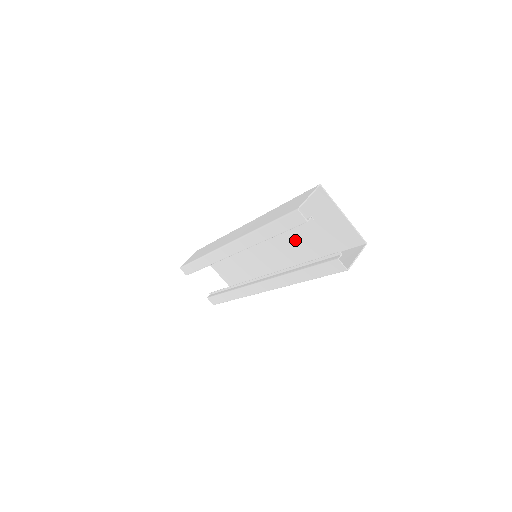
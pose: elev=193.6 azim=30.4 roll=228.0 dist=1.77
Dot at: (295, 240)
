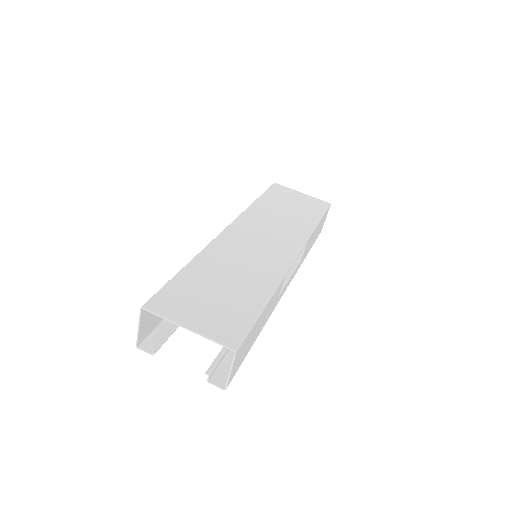
Dot at: (242, 274)
